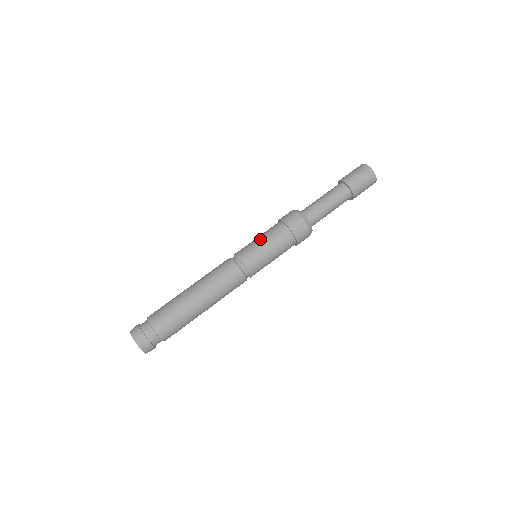
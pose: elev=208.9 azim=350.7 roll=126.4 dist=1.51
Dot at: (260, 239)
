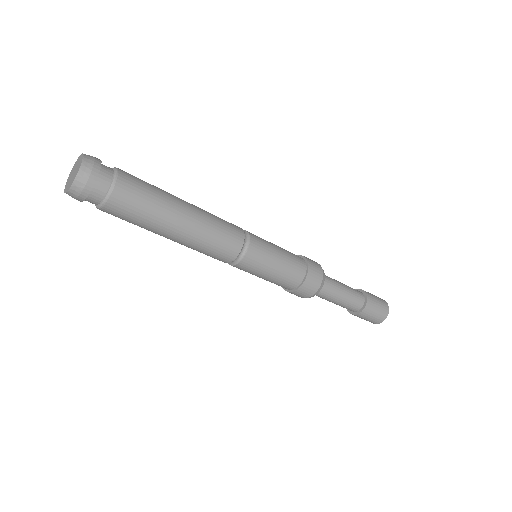
Dot at: (274, 244)
